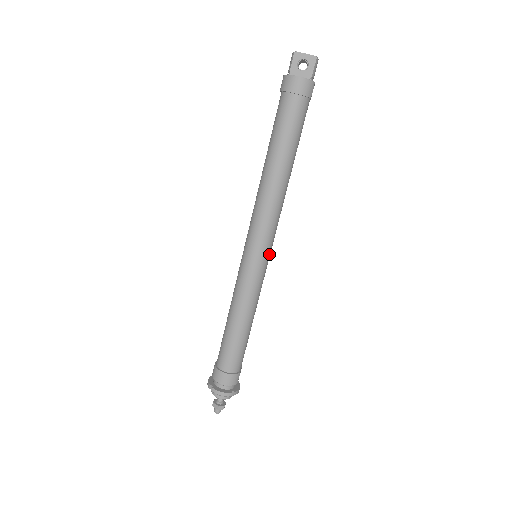
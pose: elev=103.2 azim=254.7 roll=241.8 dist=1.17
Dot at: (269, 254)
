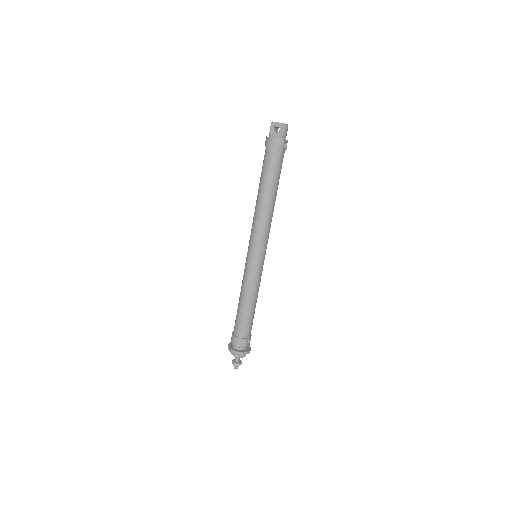
Dot at: (263, 254)
